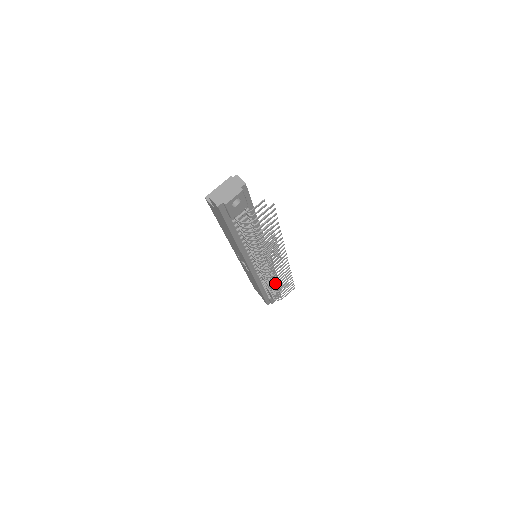
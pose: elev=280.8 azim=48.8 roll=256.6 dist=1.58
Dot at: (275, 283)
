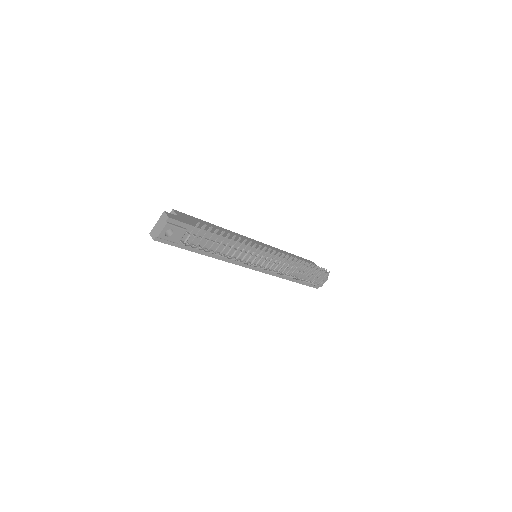
Dot at: (289, 274)
